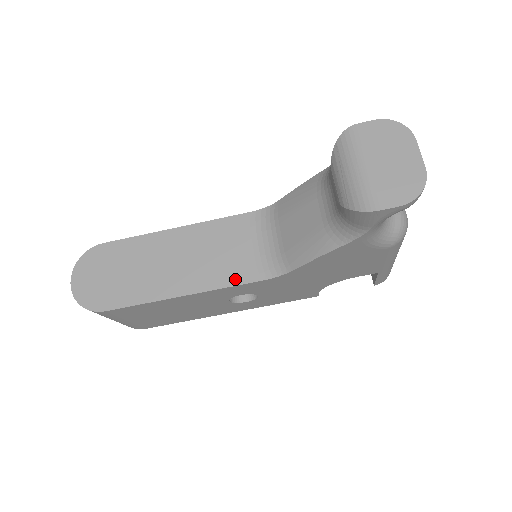
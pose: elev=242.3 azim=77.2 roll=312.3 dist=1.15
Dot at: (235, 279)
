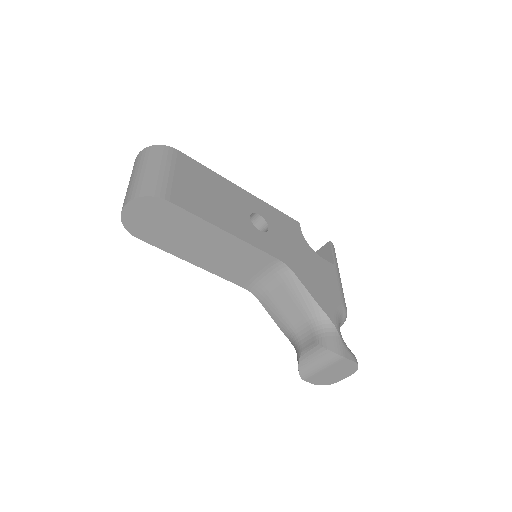
Dot at: (231, 278)
